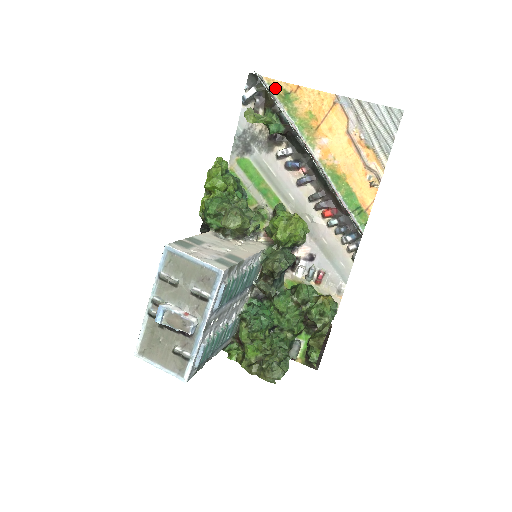
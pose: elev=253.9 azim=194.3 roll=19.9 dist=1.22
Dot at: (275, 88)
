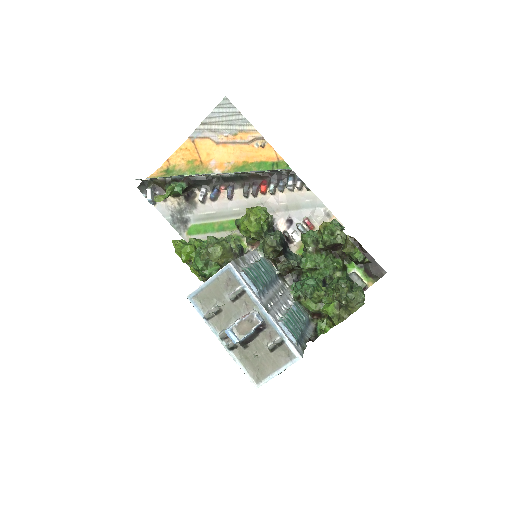
Dot at: (158, 176)
